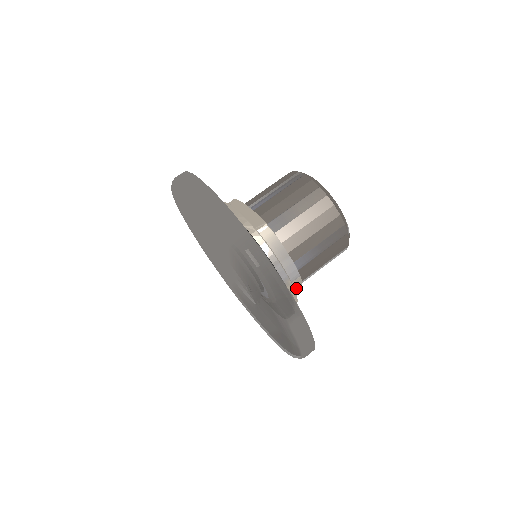
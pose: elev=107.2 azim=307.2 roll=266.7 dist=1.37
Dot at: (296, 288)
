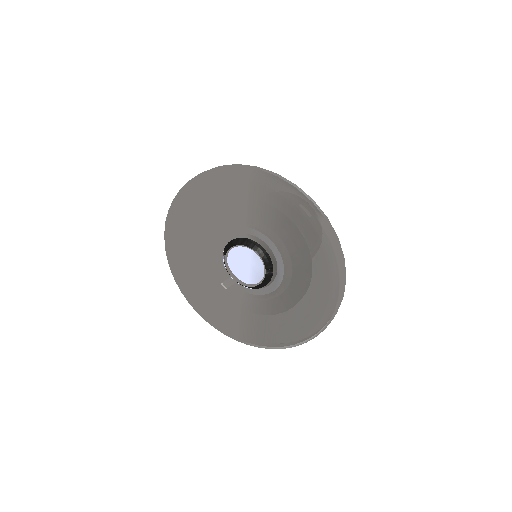
Dot at: occluded
